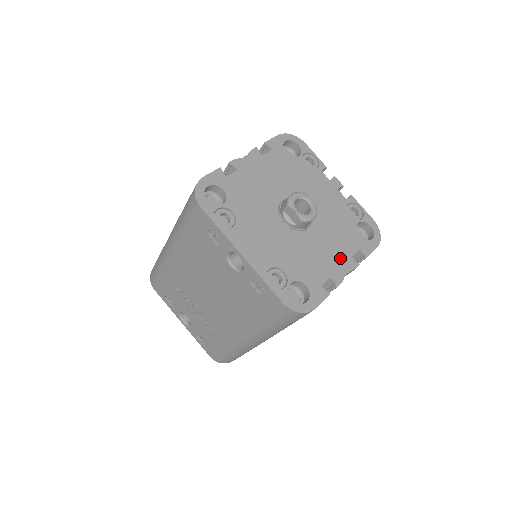
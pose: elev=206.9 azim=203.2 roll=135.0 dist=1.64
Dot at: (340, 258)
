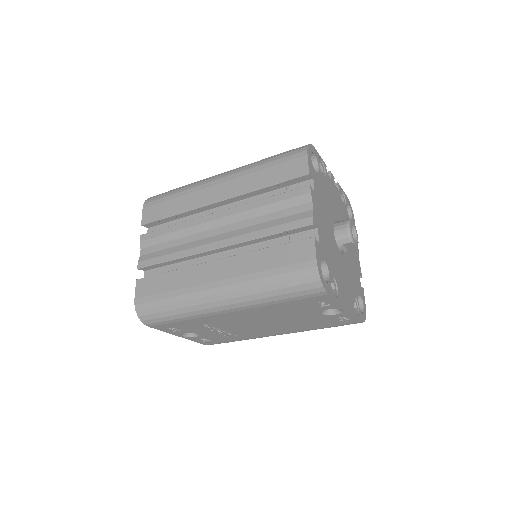
Dot at: (355, 252)
